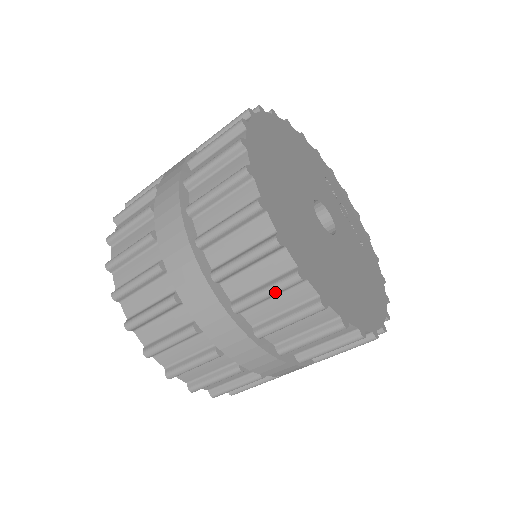
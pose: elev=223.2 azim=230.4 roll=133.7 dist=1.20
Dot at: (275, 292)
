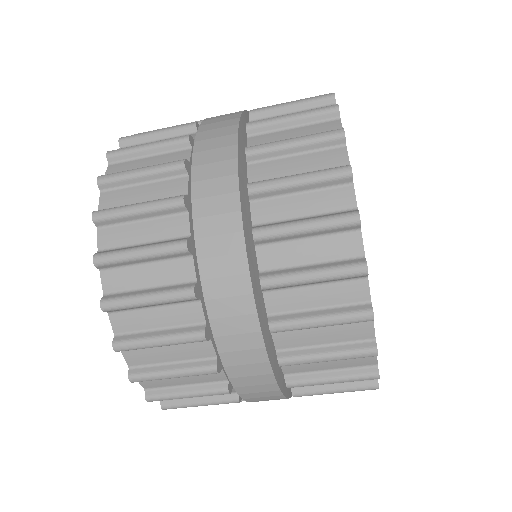
Dot at: (334, 323)
